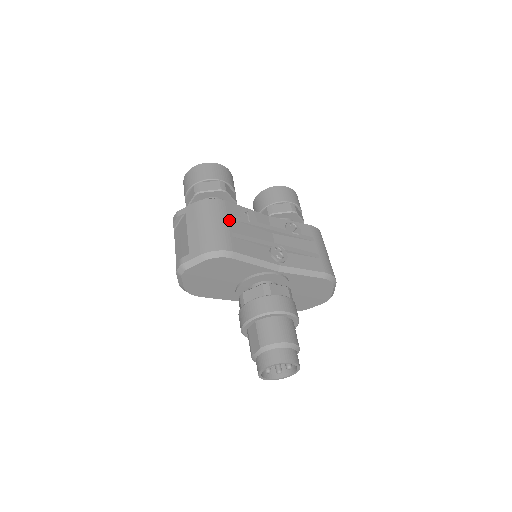
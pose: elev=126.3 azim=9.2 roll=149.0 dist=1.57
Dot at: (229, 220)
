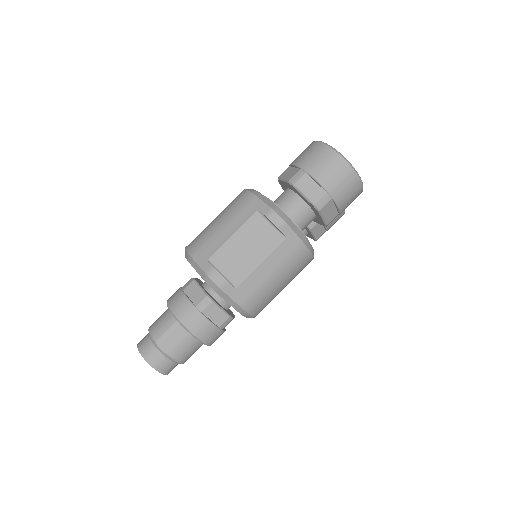
Dot at: occluded
